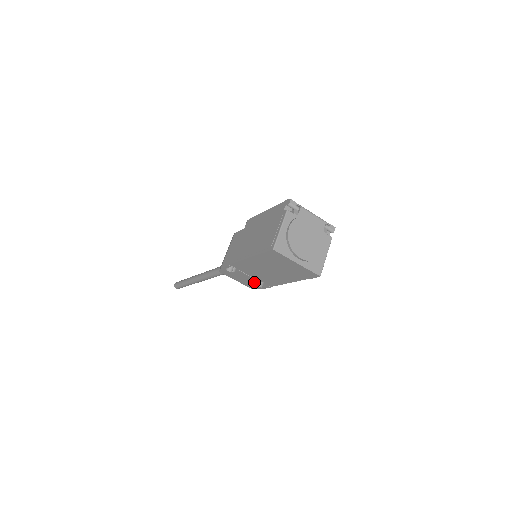
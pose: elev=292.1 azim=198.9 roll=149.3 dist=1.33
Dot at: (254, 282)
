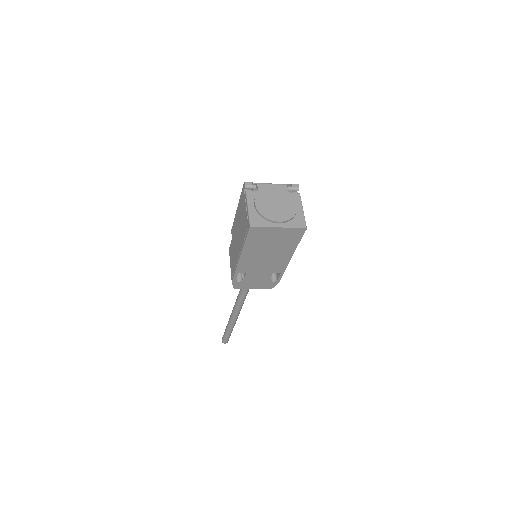
Dot at: (267, 279)
